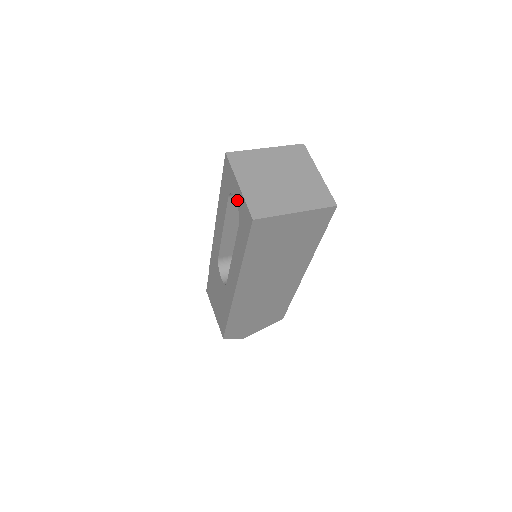
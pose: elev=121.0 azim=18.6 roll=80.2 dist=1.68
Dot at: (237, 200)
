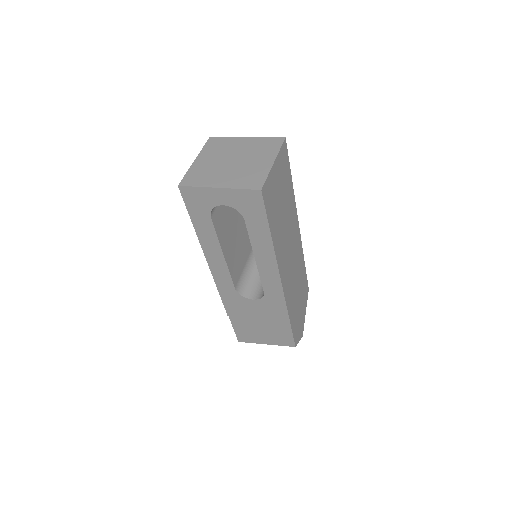
Dot at: (226, 203)
